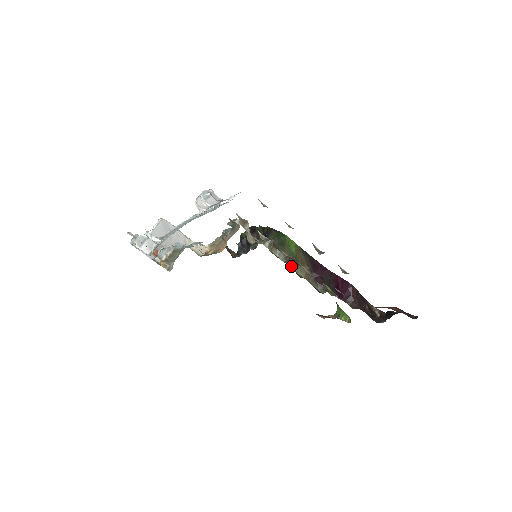
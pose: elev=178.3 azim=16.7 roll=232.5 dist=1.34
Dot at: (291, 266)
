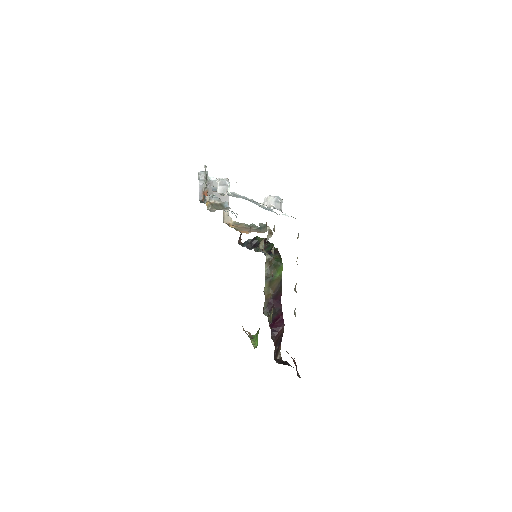
Dot at: (266, 282)
